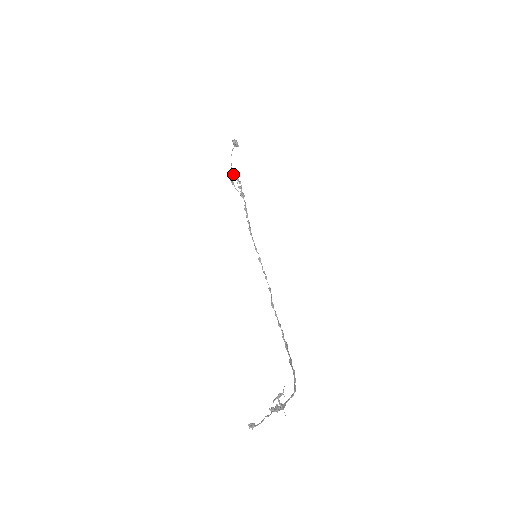
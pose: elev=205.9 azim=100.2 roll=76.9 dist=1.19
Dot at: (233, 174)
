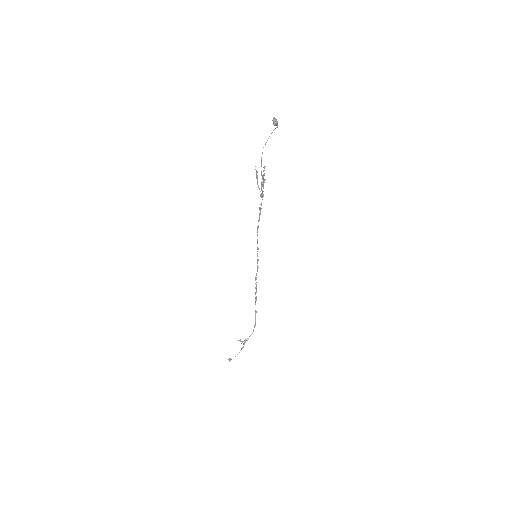
Dot at: occluded
